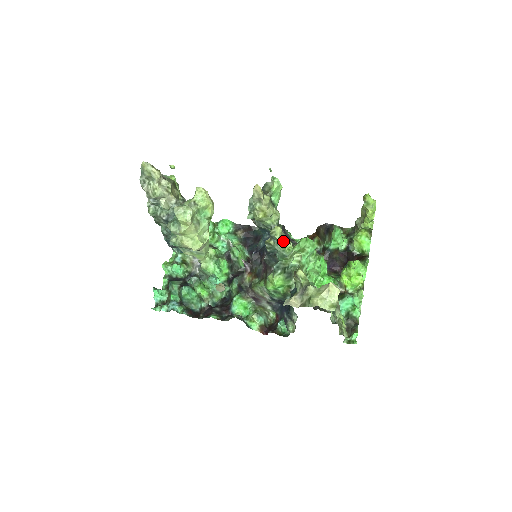
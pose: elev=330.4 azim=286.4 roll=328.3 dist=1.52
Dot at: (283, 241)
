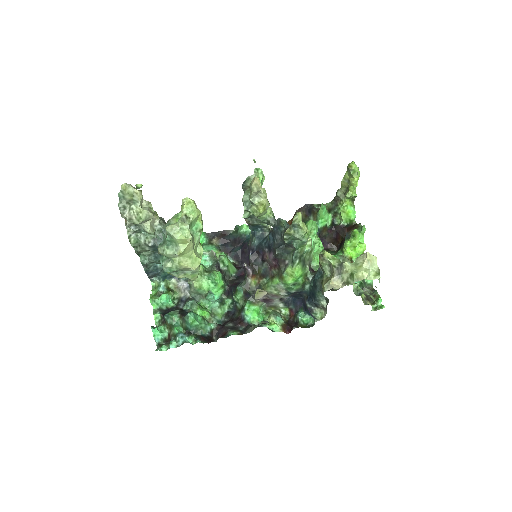
Dot at: (304, 227)
